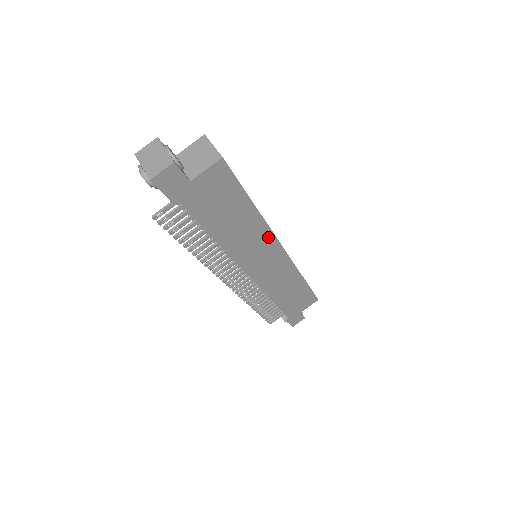
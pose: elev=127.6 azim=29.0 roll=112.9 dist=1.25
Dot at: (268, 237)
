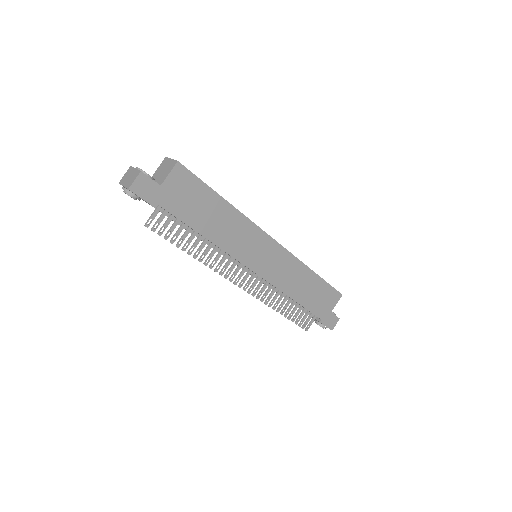
Dot at: (253, 229)
